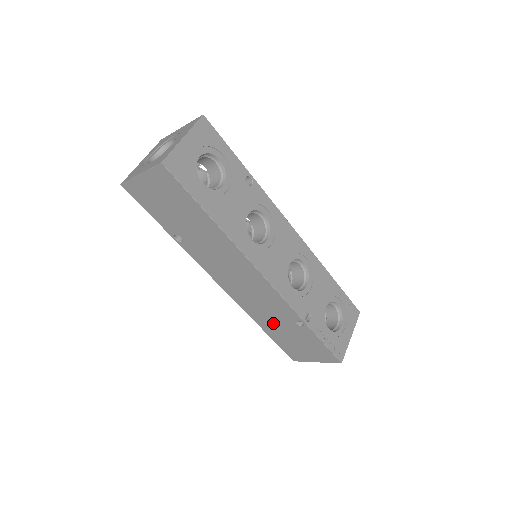
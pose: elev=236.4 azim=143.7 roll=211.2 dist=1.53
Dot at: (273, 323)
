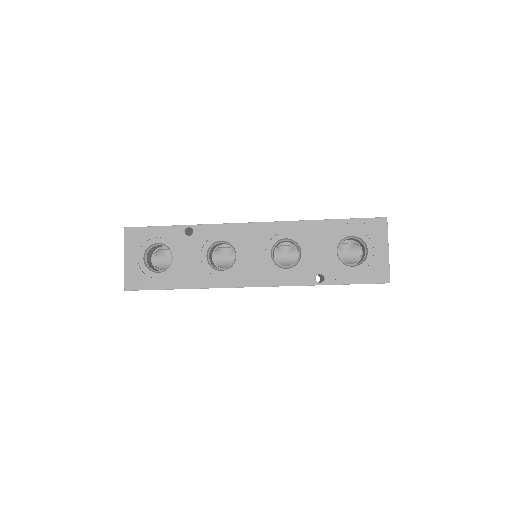
Dot at: occluded
